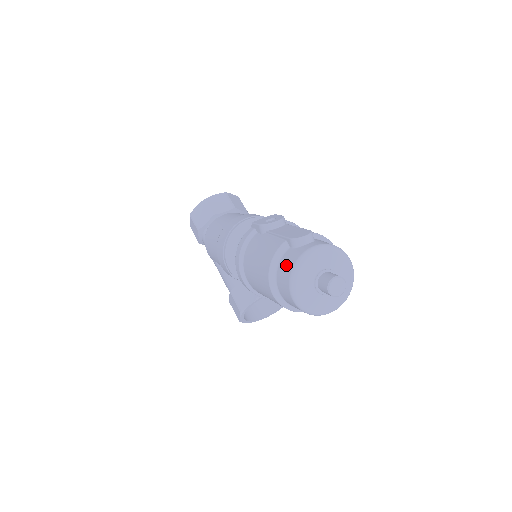
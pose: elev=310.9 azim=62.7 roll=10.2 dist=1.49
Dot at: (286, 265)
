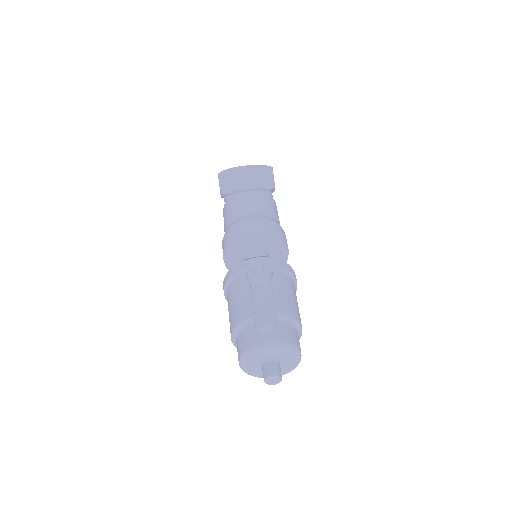
Dot at: (243, 341)
